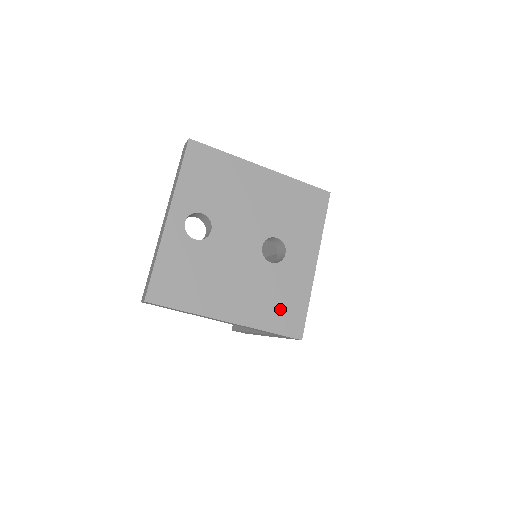
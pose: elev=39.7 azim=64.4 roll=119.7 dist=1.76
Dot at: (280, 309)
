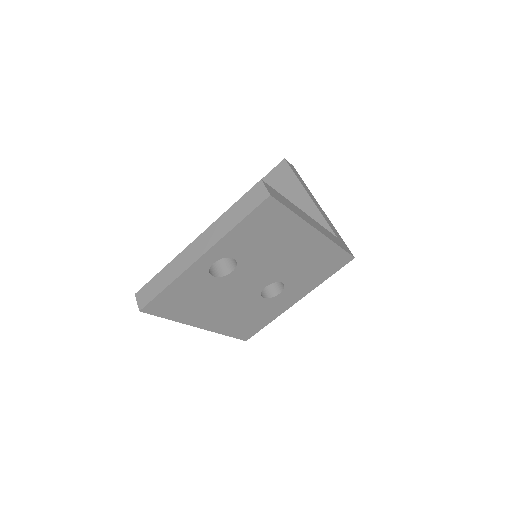
Dot at: (246, 324)
